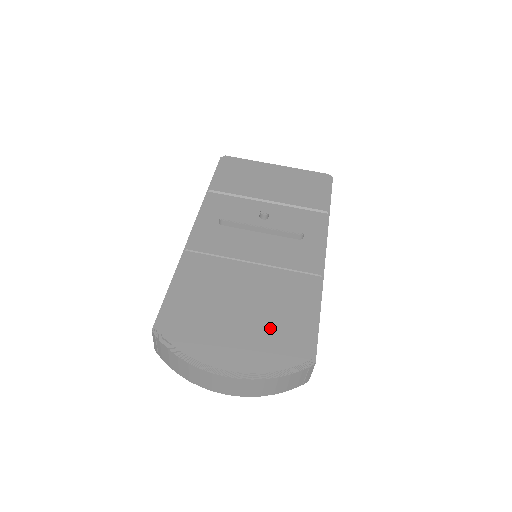
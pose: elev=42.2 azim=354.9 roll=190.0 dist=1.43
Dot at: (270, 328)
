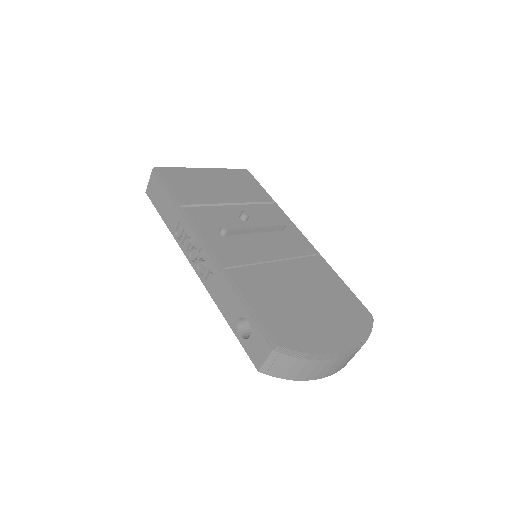
Dot at: (335, 306)
